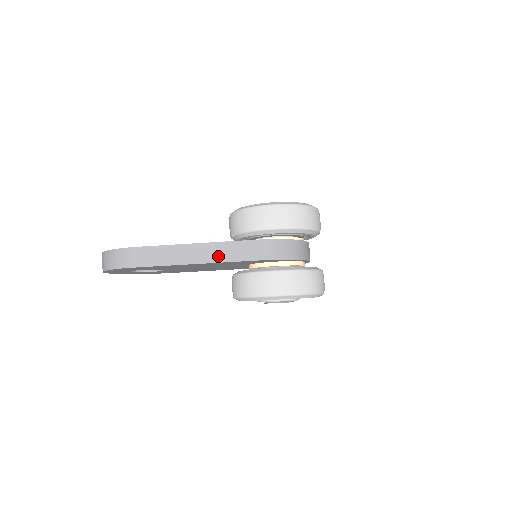
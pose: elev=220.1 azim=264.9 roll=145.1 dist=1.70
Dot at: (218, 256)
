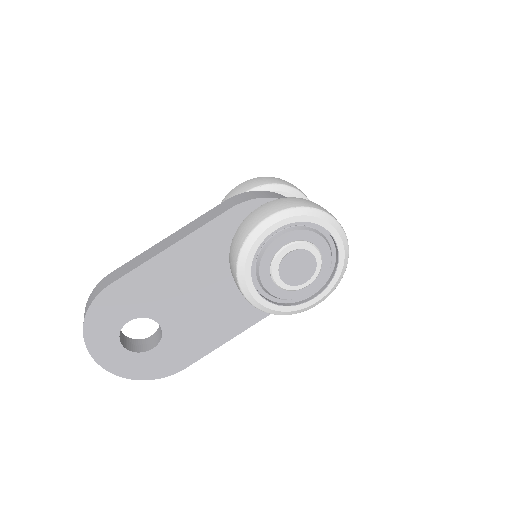
Dot at: (192, 229)
